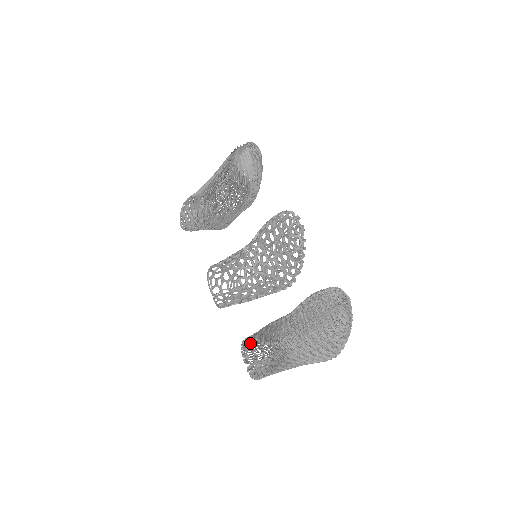
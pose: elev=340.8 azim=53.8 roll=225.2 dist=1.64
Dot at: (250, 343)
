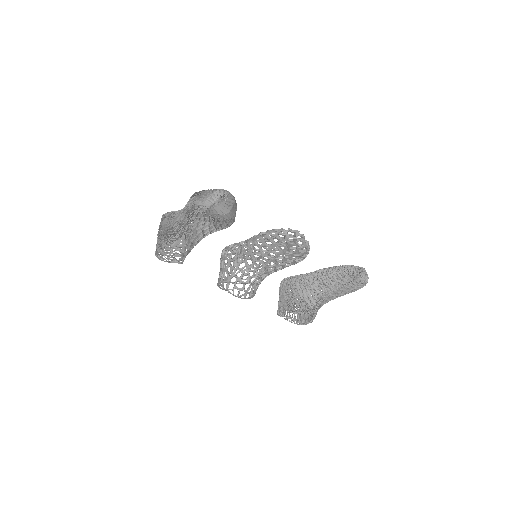
Dot at: occluded
